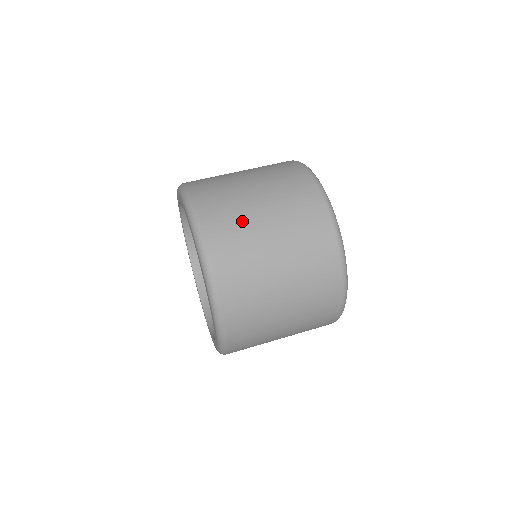
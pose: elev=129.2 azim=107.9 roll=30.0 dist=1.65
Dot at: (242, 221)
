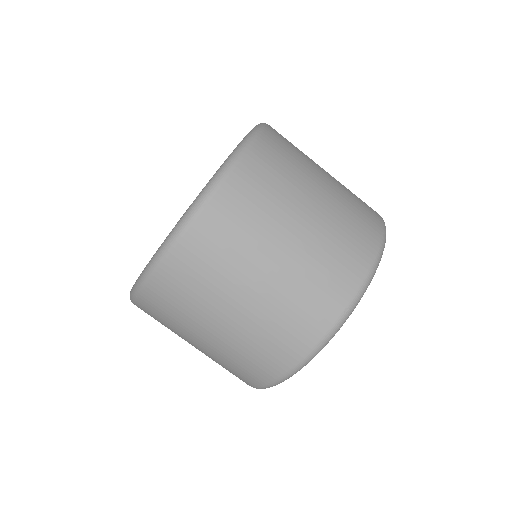
Dot at: (177, 327)
